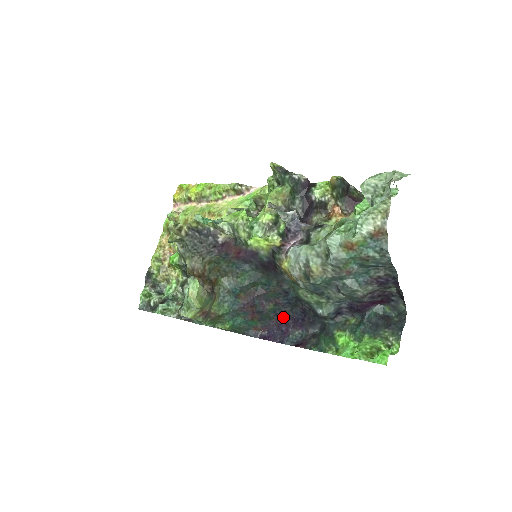
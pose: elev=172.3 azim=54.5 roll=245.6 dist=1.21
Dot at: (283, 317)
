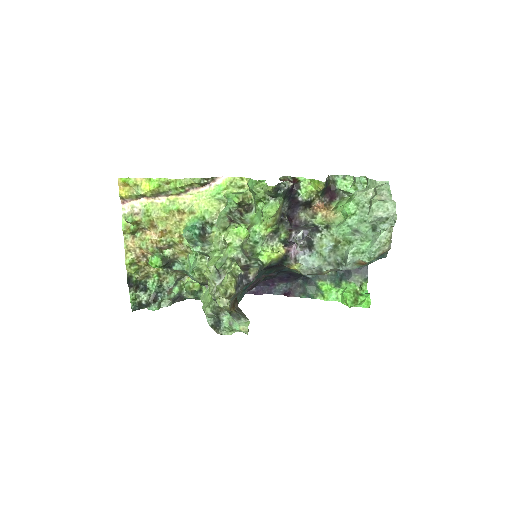
Dot at: (271, 279)
